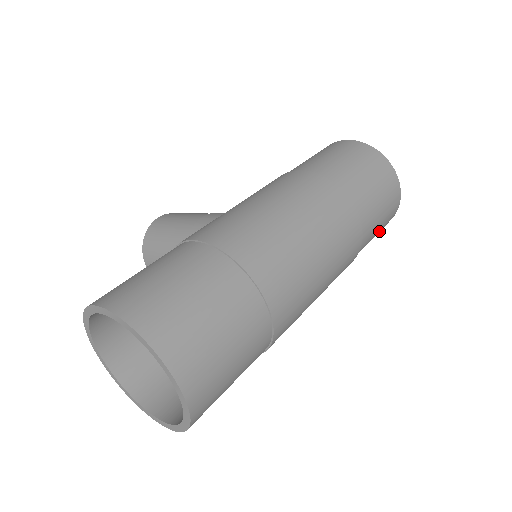
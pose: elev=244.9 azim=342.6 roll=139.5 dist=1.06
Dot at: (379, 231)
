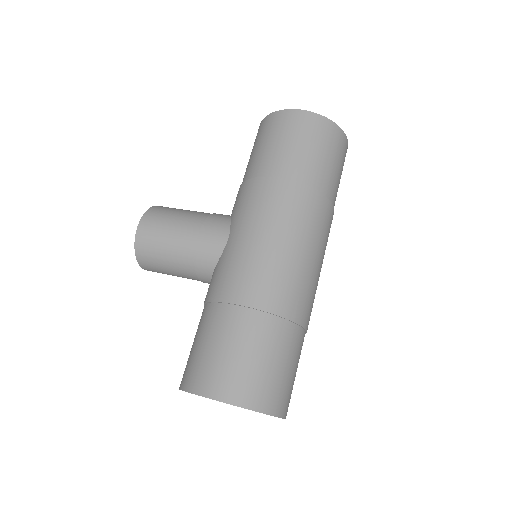
Dot at: occluded
